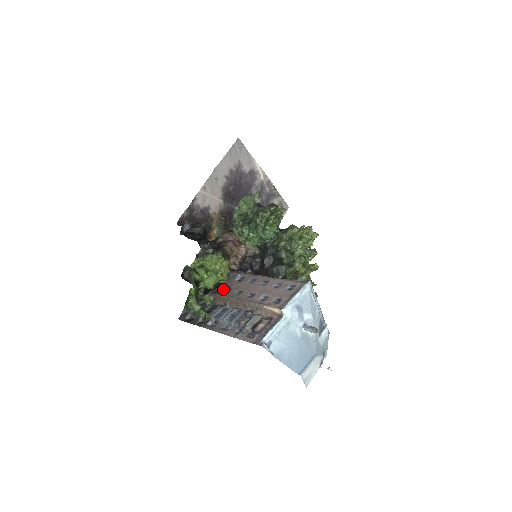
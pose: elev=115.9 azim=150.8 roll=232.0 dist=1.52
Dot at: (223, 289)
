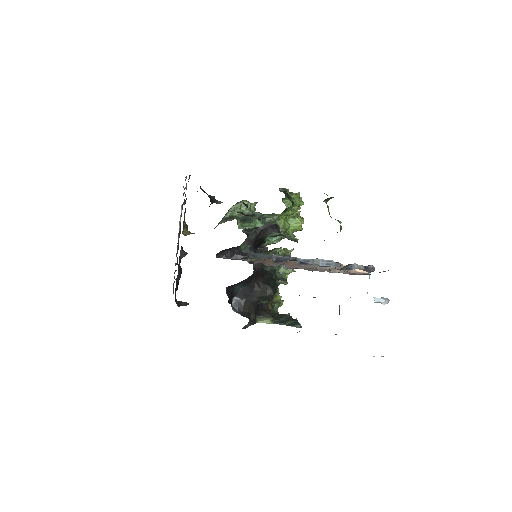
Dot at: occluded
